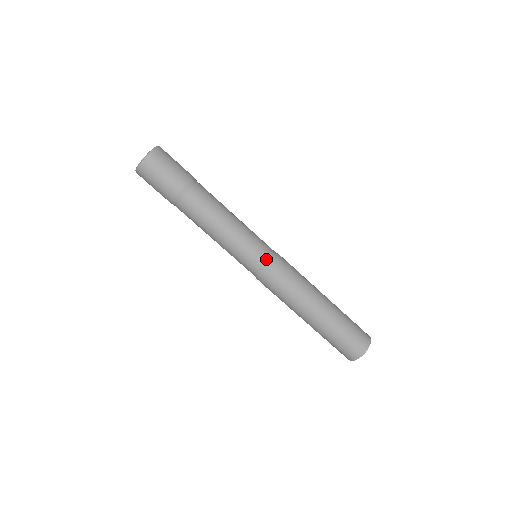
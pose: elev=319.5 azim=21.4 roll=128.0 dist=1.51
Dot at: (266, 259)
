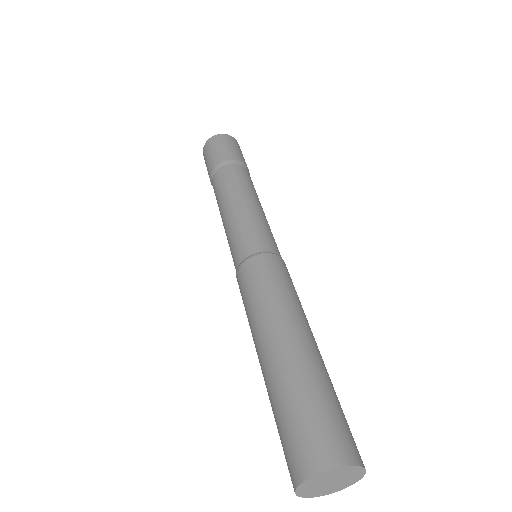
Dot at: (250, 248)
